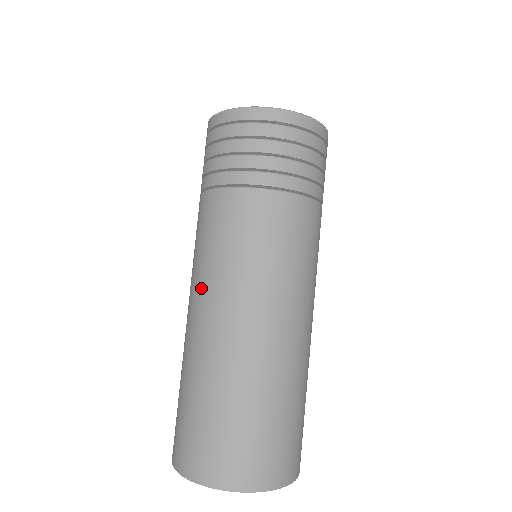
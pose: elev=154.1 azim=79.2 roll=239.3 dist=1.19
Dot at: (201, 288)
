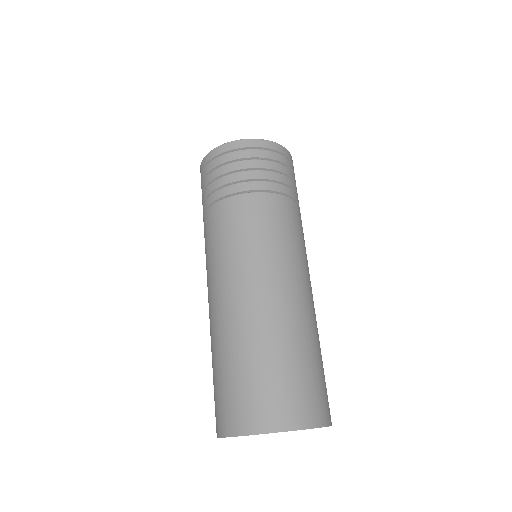
Dot at: (225, 274)
